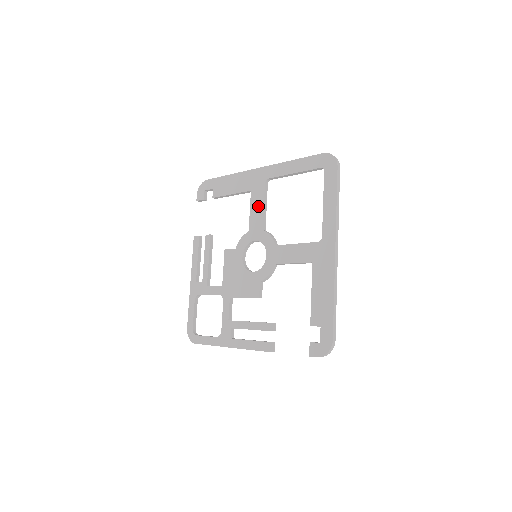
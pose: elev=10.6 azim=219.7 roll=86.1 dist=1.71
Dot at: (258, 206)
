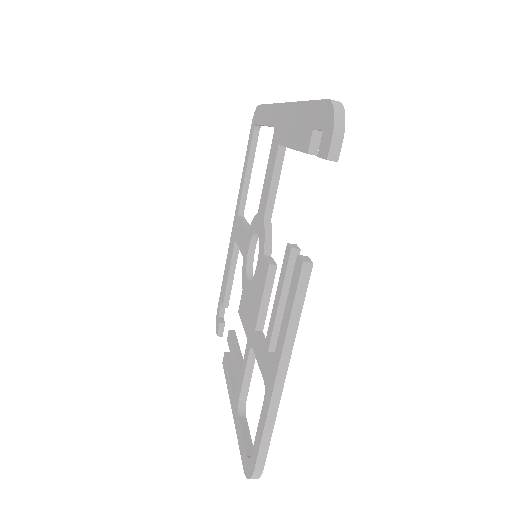
Dot at: (240, 232)
